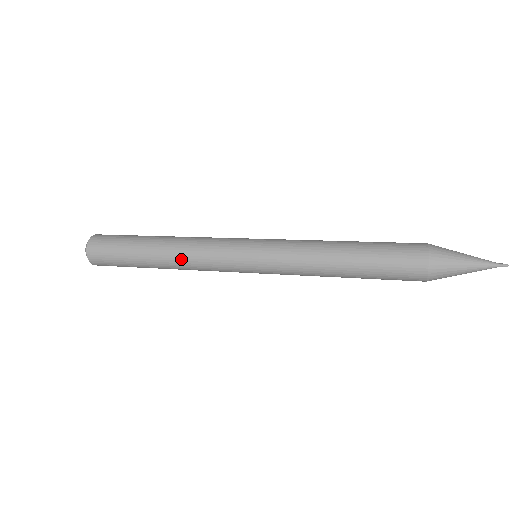
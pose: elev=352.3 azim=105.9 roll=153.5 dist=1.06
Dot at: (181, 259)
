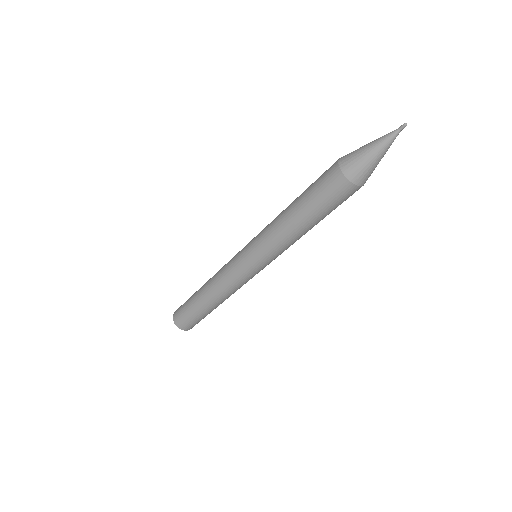
Dot at: occluded
